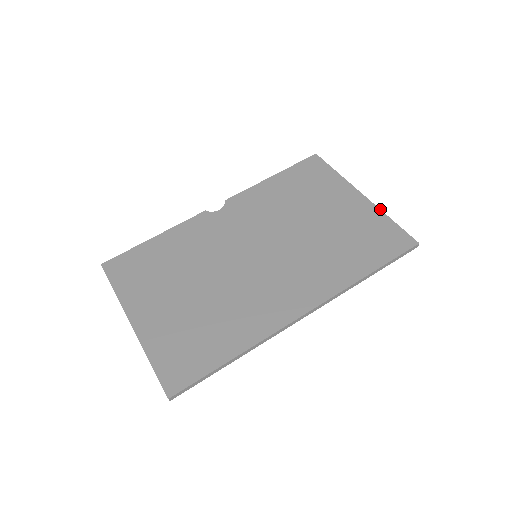
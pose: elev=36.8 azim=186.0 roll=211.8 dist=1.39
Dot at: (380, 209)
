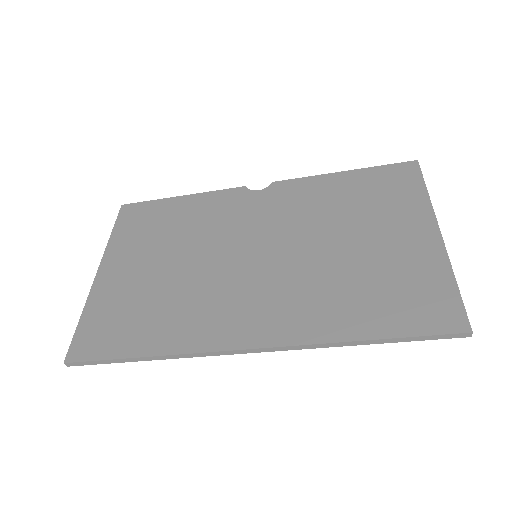
Dot at: occluded
